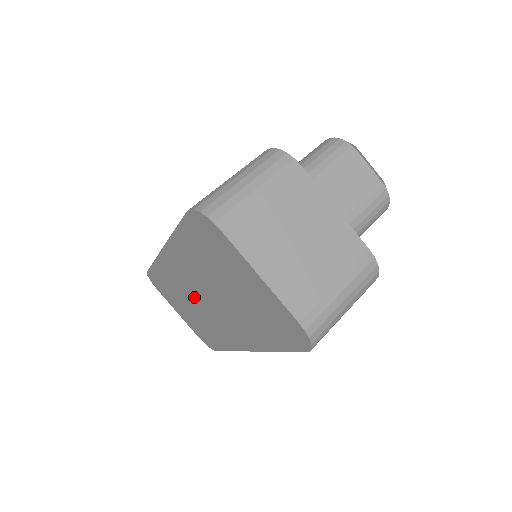
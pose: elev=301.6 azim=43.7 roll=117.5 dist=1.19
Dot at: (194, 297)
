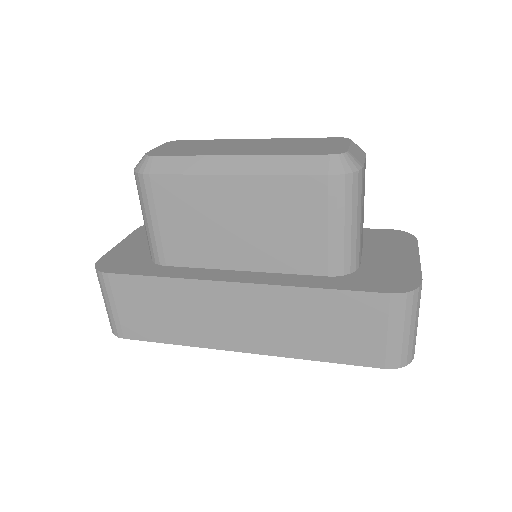
Dot at: occluded
